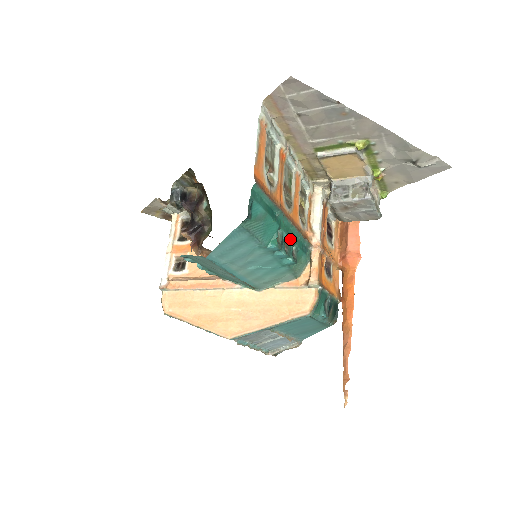
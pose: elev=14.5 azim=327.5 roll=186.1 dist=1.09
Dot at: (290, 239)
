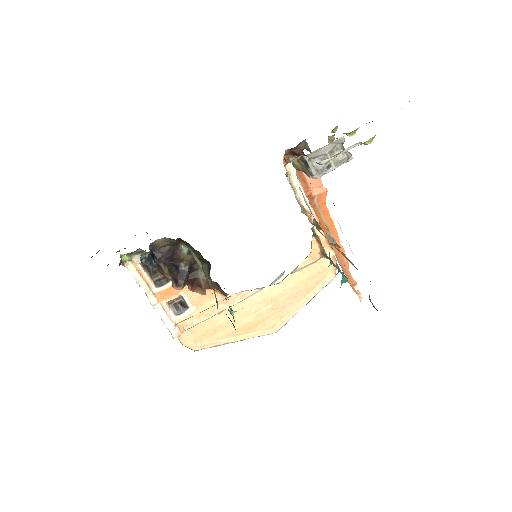
Dot at: (329, 253)
